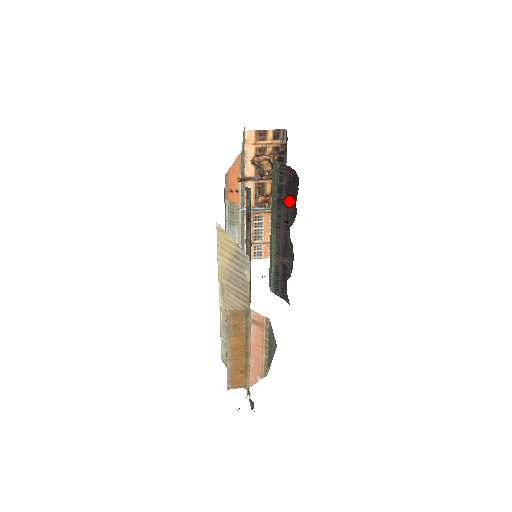
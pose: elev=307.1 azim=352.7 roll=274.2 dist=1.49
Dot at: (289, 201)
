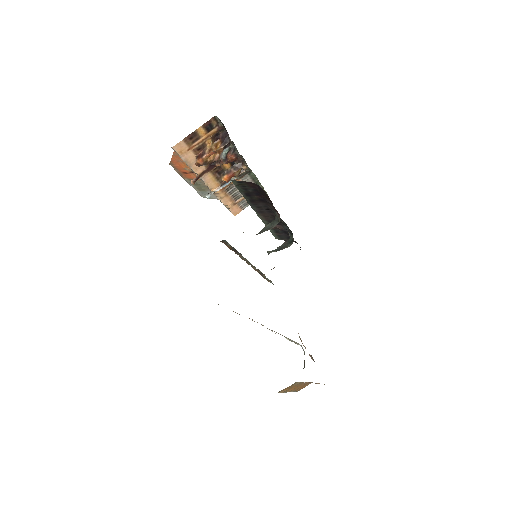
Dot at: (263, 200)
